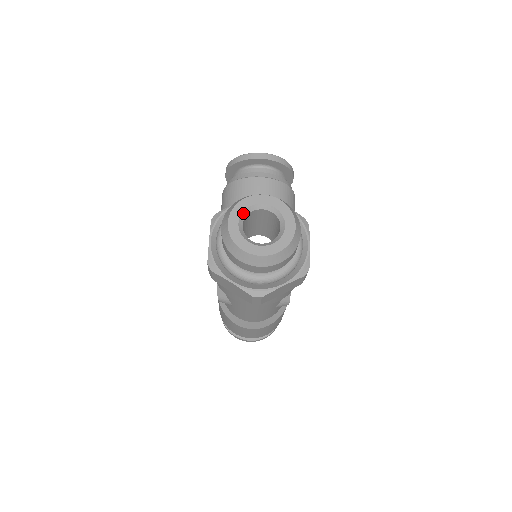
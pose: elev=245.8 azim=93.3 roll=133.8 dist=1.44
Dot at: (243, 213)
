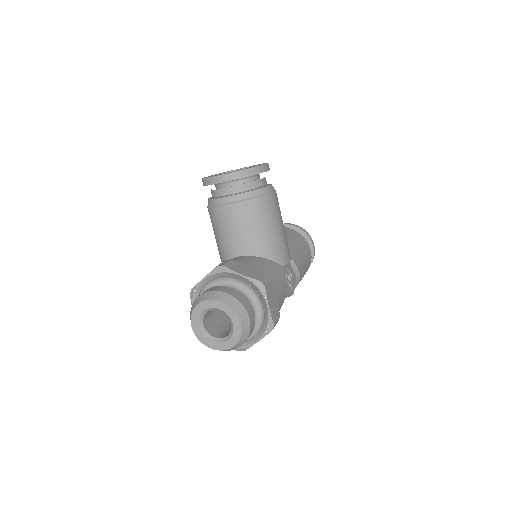
Dot at: (200, 317)
